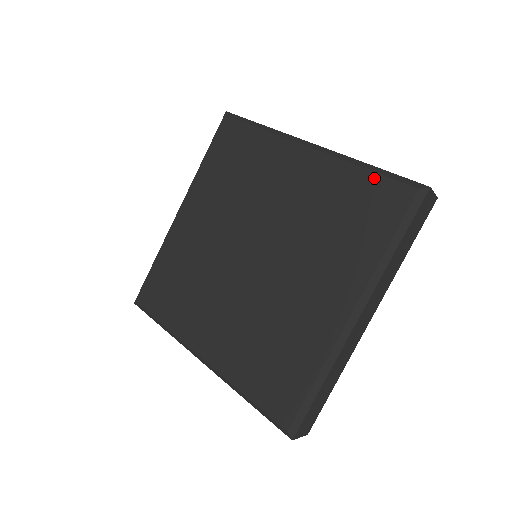
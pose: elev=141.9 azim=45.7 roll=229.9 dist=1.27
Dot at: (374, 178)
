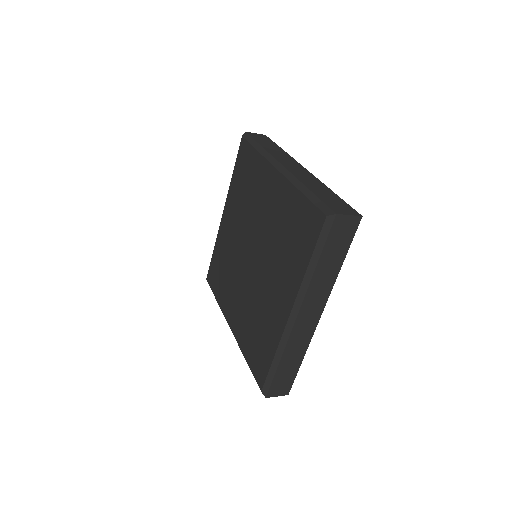
Dot at: (306, 203)
